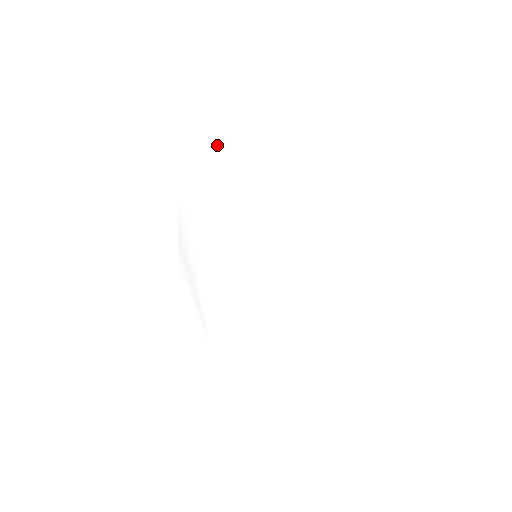
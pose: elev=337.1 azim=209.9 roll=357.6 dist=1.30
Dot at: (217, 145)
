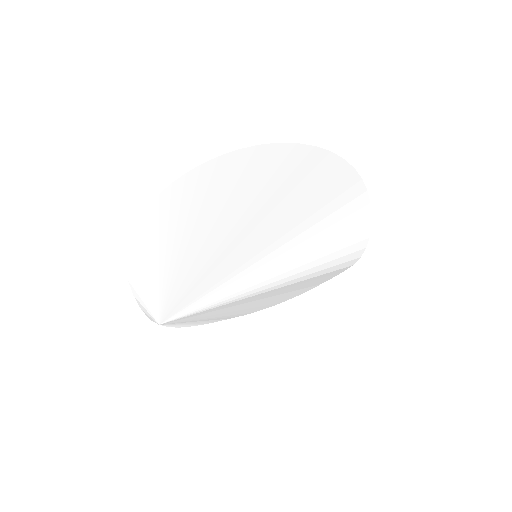
Dot at: (262, 145)
